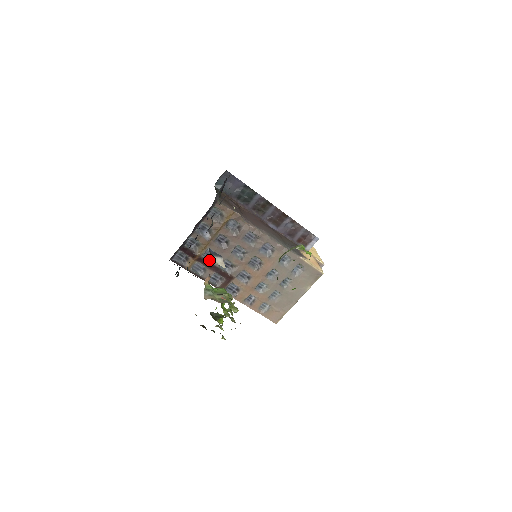
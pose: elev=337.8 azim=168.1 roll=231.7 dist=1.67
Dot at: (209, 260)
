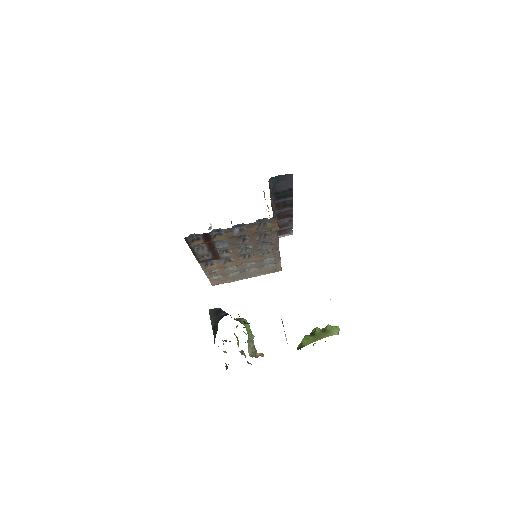
Dot at: (216, 245)
